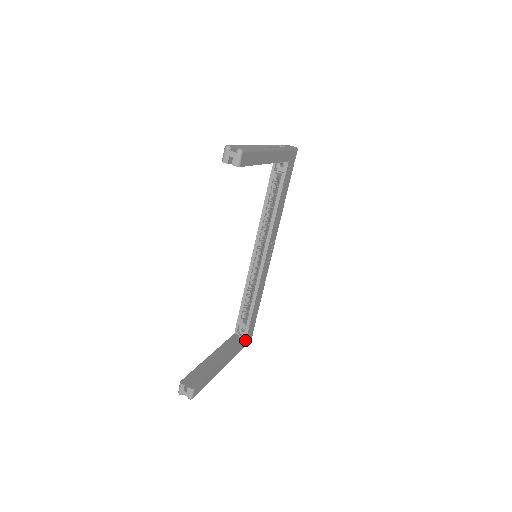
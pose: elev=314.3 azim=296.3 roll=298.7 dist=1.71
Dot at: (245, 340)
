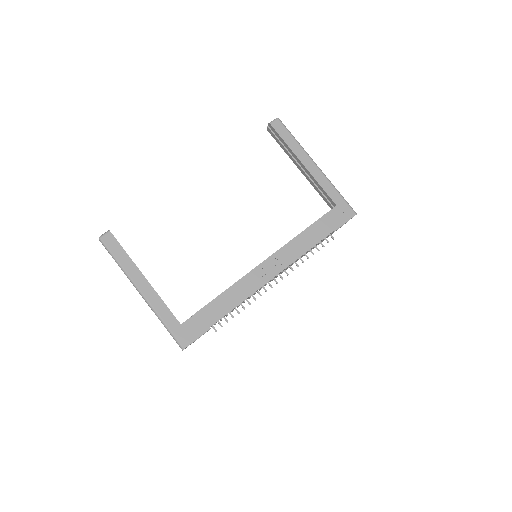
Dot at: (179, 324)
